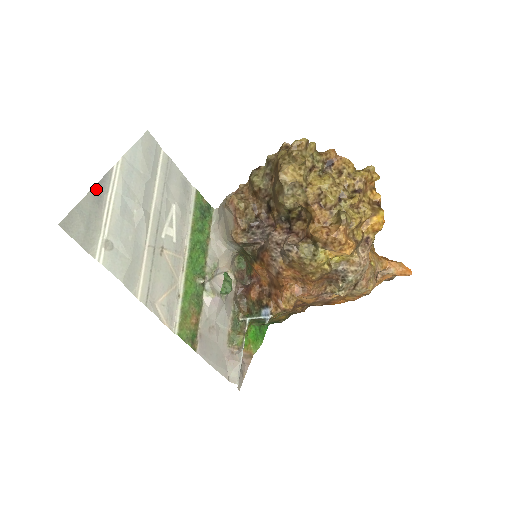
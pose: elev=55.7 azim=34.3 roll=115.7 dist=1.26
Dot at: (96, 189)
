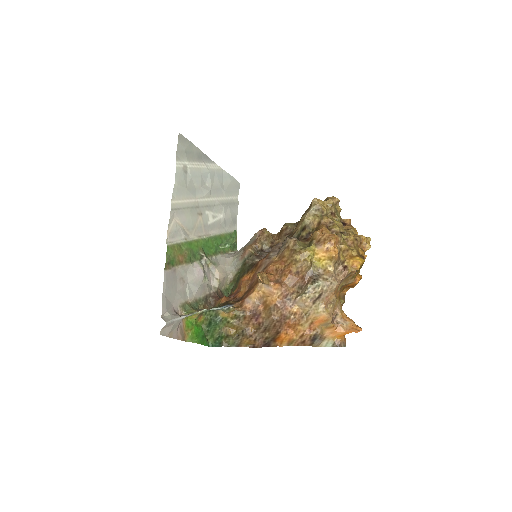
Dot at: (203, 154)
